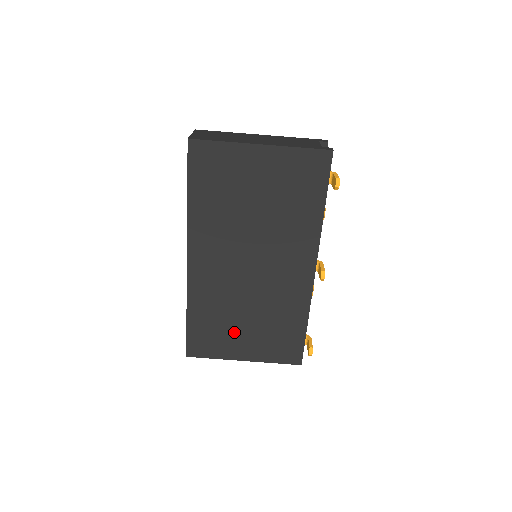
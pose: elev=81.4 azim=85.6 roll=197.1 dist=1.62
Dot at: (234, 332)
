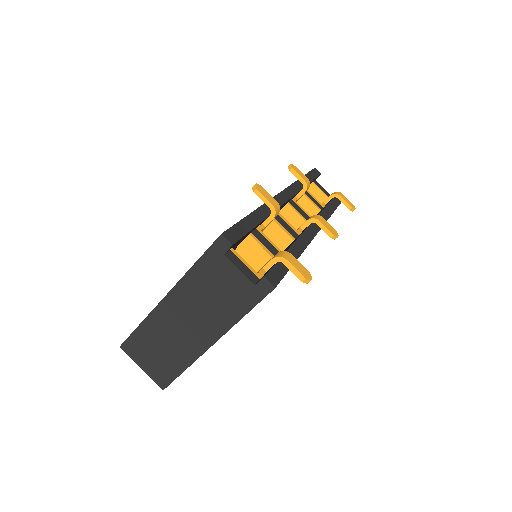
Dot at: occluded
